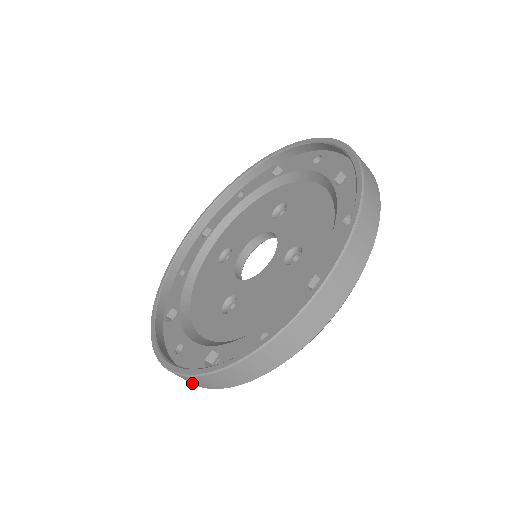
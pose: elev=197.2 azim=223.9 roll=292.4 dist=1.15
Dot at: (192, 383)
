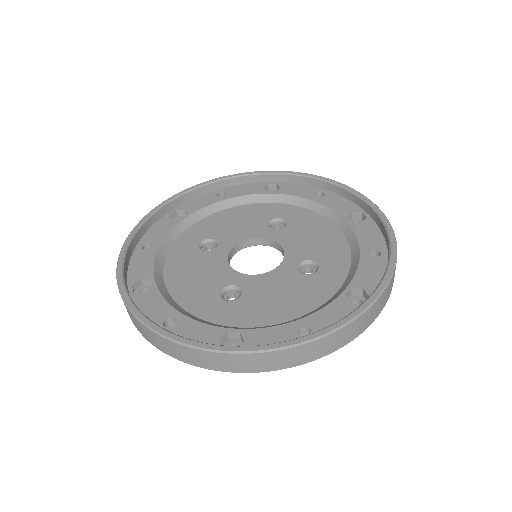
Dot at: (193, 362)
